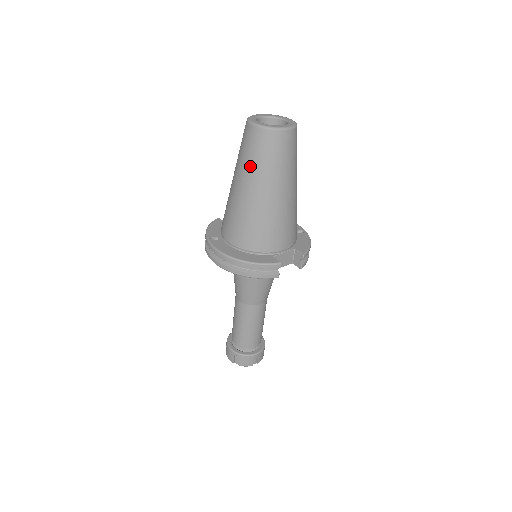
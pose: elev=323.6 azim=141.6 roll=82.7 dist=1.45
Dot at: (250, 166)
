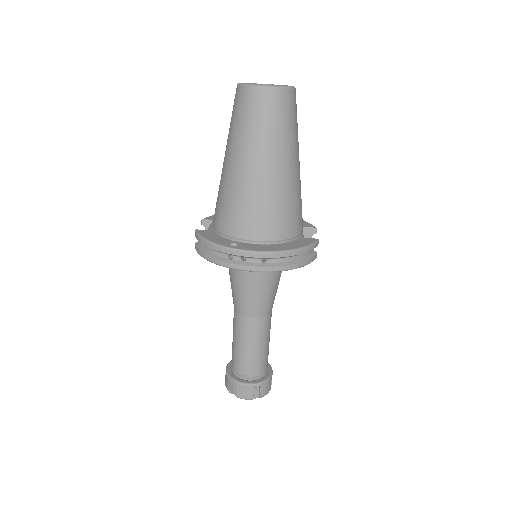
Dot at: (271, 137)
